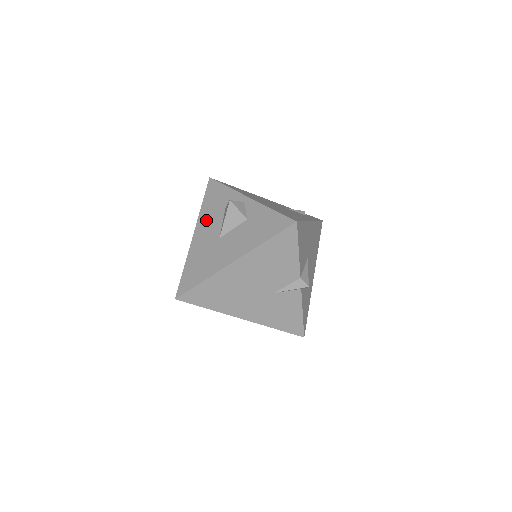
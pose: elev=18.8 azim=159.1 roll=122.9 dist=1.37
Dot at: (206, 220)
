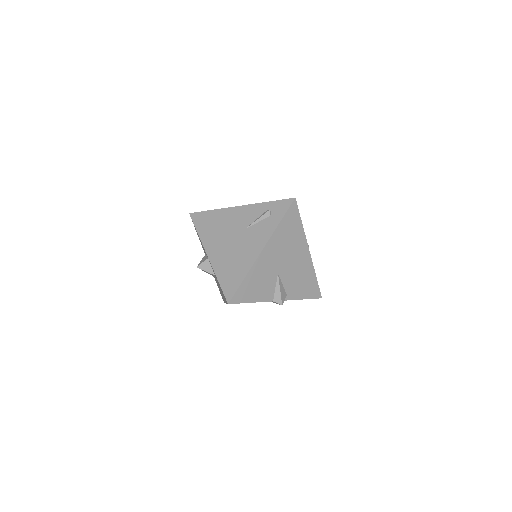
Dot at: occluded
